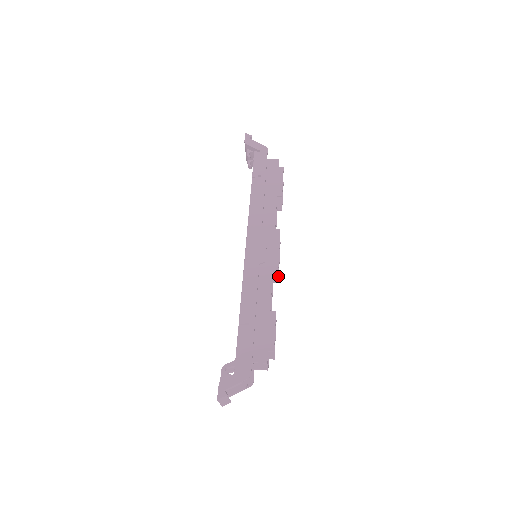
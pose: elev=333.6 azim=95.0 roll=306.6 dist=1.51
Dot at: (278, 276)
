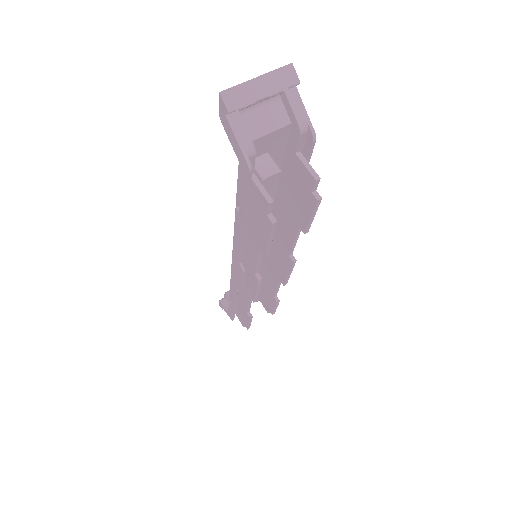
Dot at: (284, 282)
